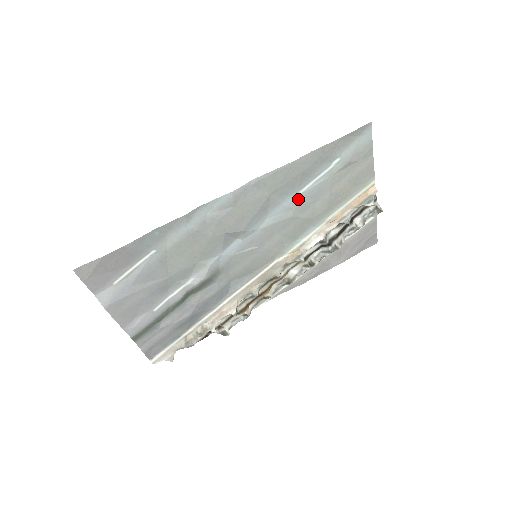
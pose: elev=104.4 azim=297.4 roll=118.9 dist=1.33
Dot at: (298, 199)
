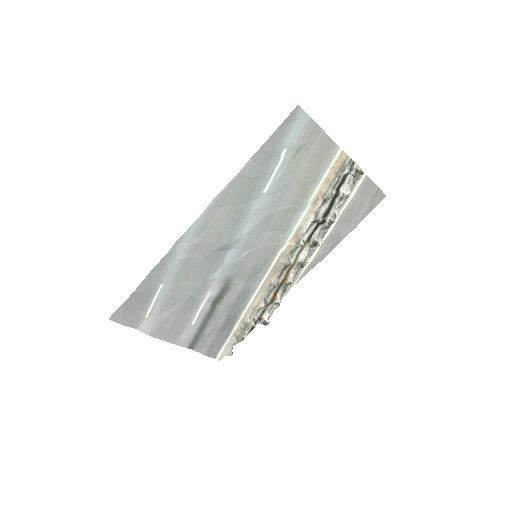
Dot at: (266, 198)
